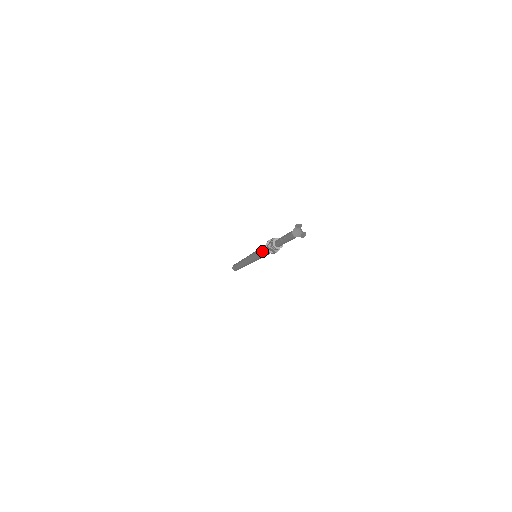
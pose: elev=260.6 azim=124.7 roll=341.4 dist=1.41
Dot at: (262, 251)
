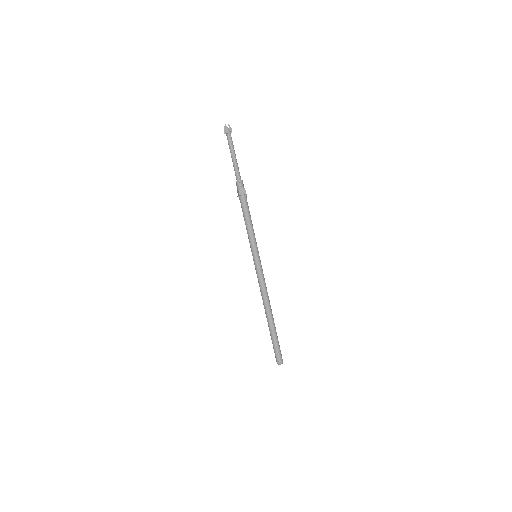
Dot at: (245, 216)
